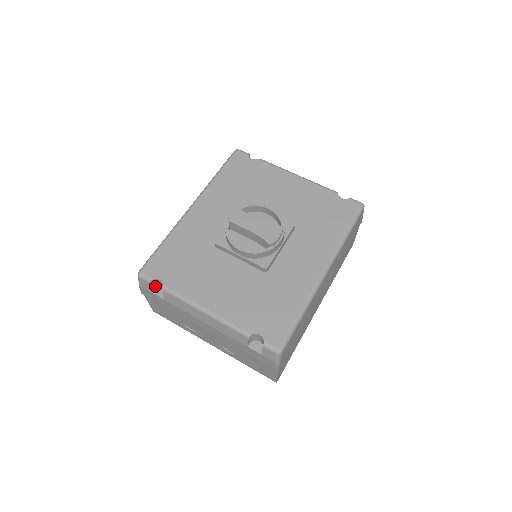
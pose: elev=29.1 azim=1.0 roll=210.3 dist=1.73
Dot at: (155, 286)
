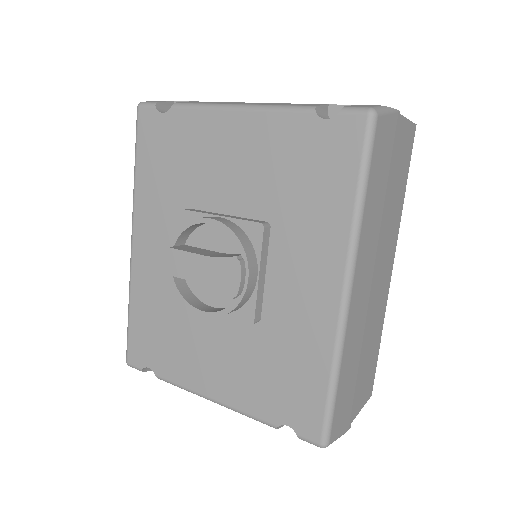
Dot at: occluded
